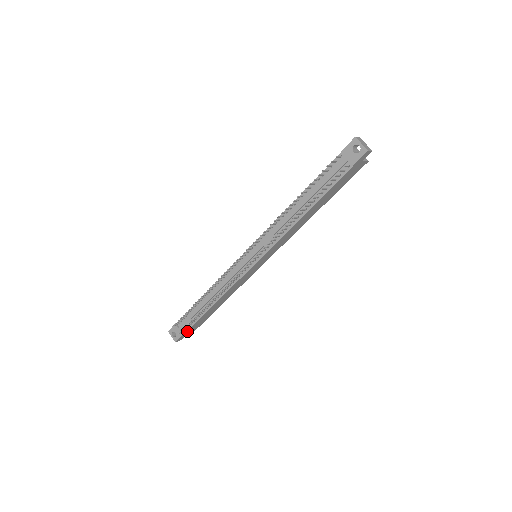
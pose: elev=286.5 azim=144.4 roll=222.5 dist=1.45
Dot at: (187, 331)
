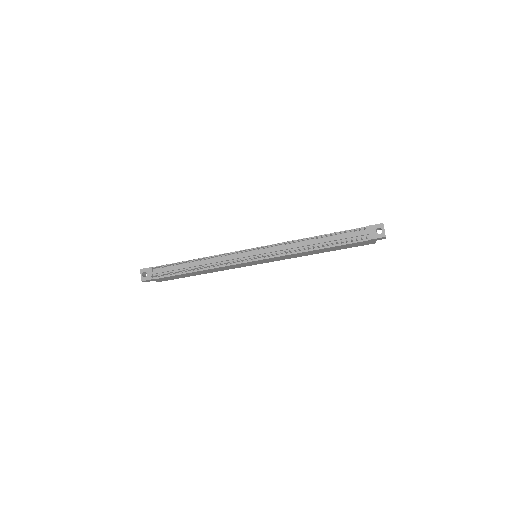
Dot at: (158, 278)
